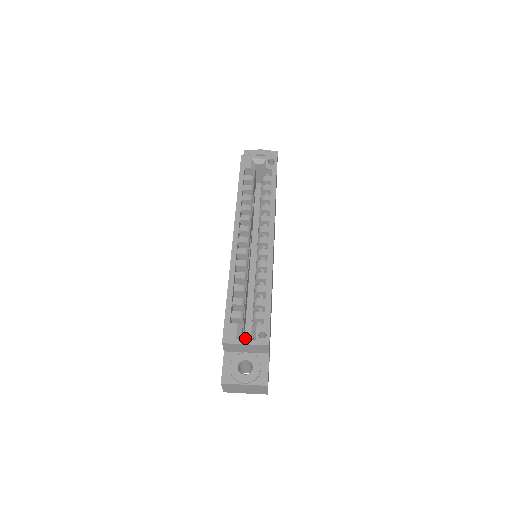
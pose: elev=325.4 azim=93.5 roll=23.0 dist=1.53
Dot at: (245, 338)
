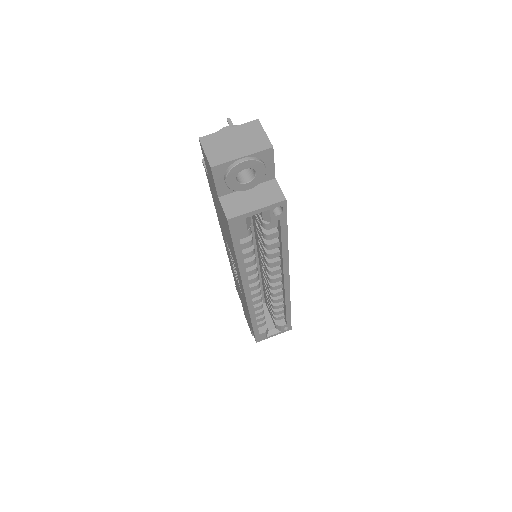
Dot at: (272, 333)
